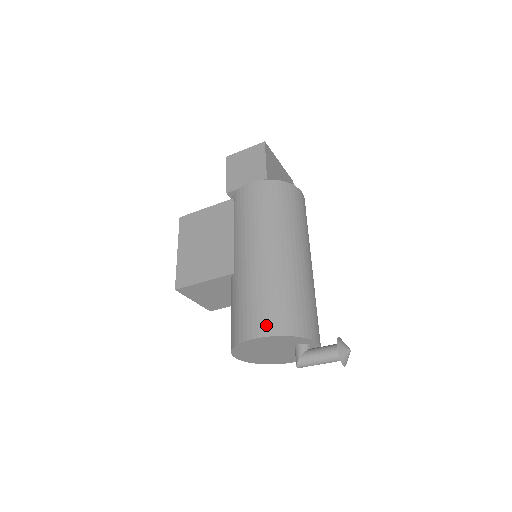
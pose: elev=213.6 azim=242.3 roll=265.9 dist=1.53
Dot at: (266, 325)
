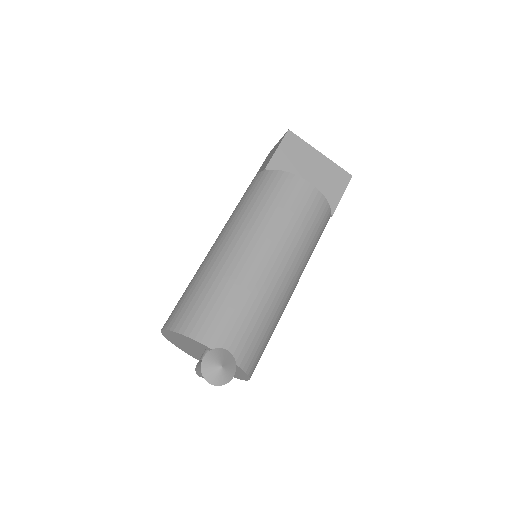
Dot at: (172, 318)
